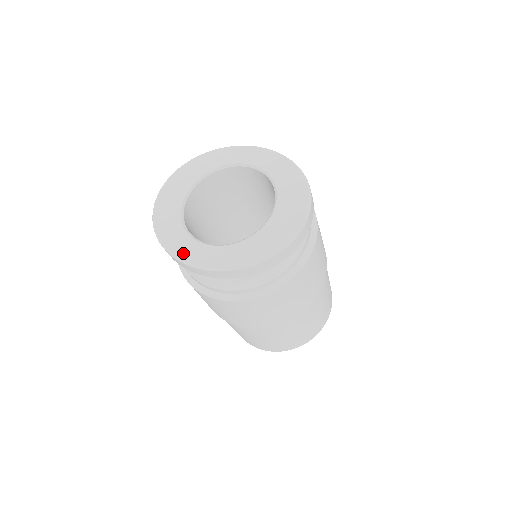
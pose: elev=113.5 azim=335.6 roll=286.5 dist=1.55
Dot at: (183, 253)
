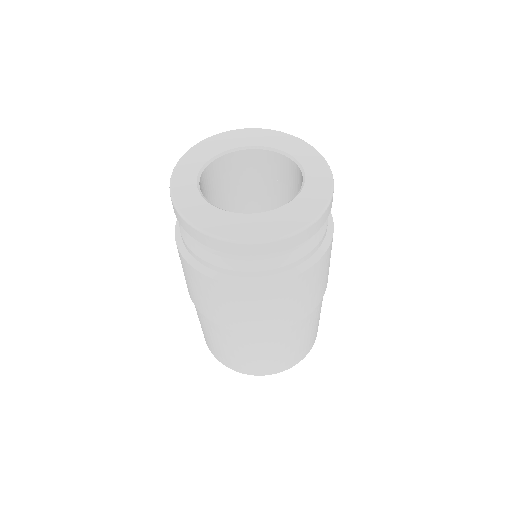
Dot at: (179, 176)
